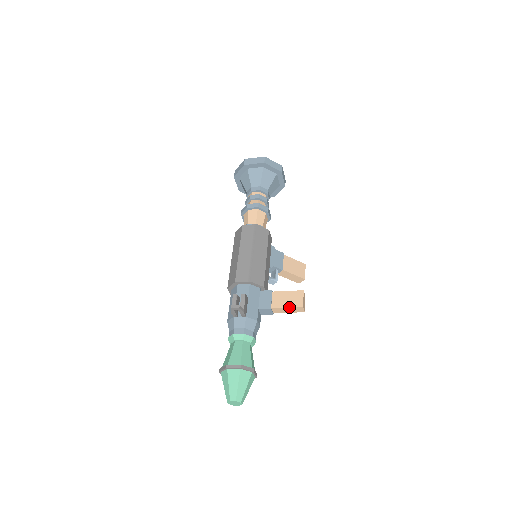
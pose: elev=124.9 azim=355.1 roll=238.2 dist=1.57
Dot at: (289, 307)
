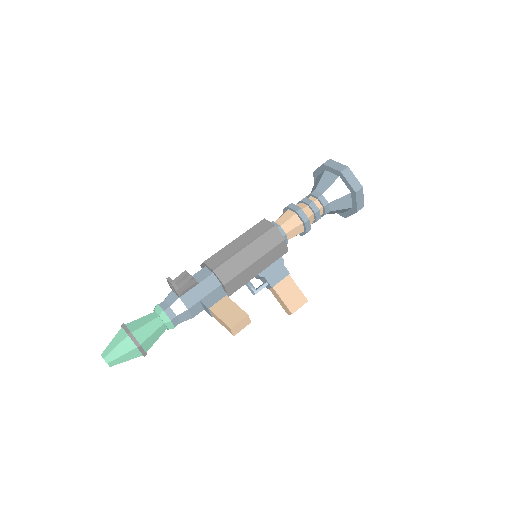
Dot at: (221, 319)
